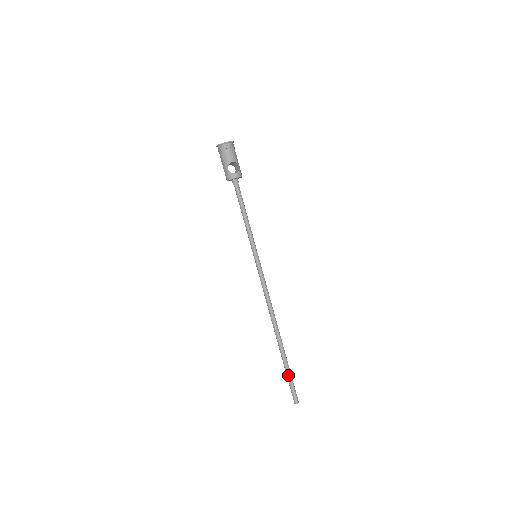
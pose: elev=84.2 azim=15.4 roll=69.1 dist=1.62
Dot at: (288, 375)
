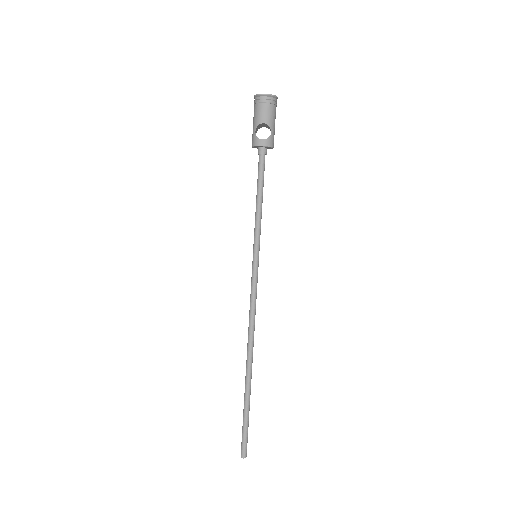
Dot at: (244, 419)
